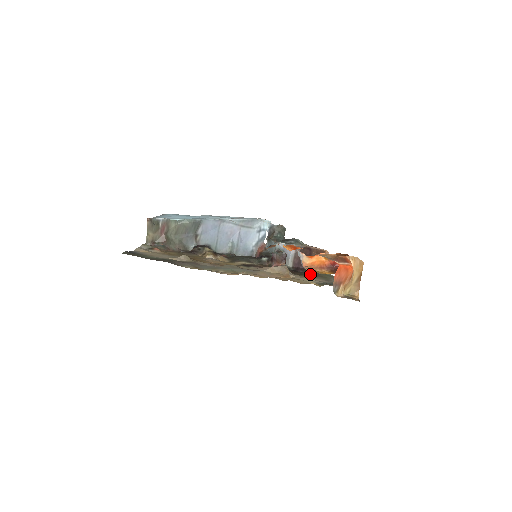
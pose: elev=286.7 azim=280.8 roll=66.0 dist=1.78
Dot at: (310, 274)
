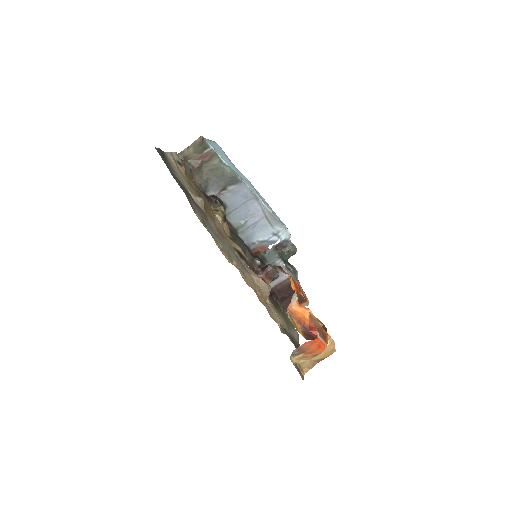
Dot at: occluded
